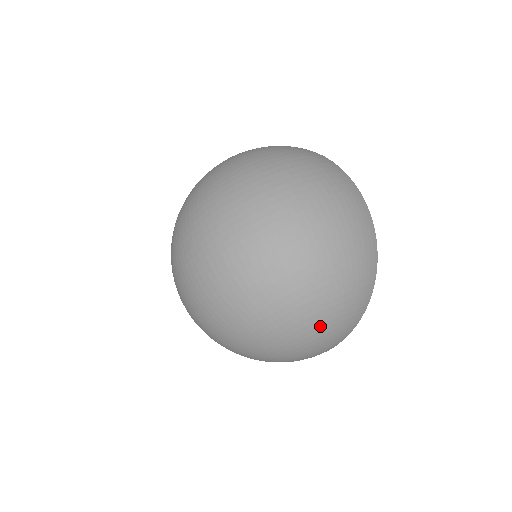
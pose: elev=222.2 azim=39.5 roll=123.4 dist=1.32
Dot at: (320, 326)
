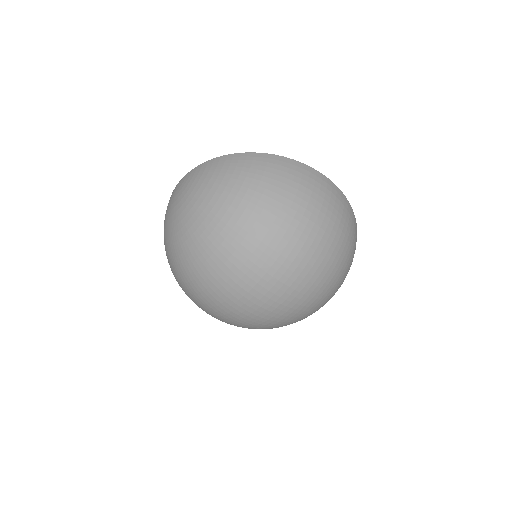
Dot at: occluded
